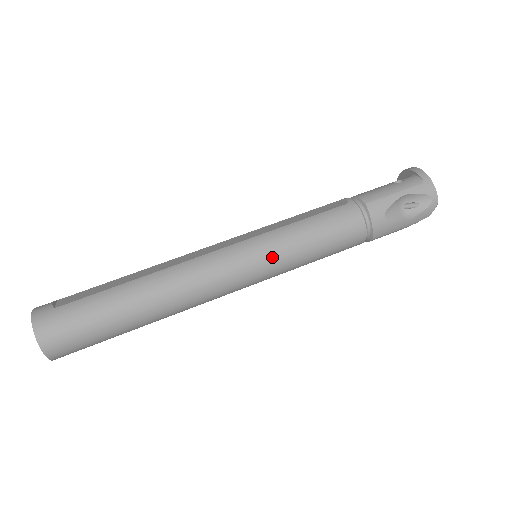
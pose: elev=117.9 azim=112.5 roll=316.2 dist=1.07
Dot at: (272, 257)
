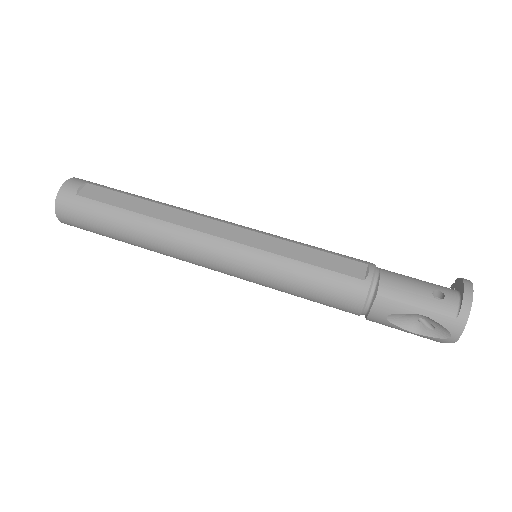
Dot at: (257, 276)
